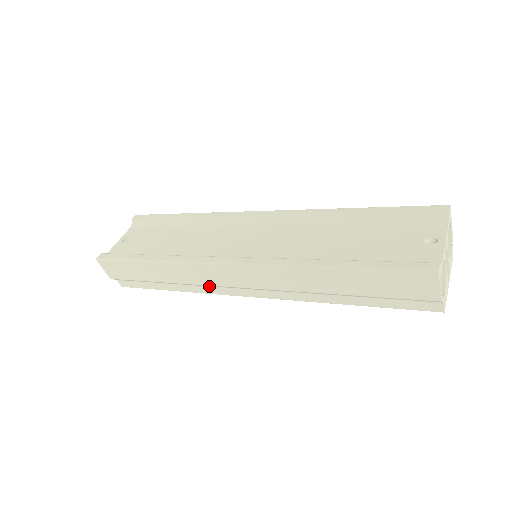
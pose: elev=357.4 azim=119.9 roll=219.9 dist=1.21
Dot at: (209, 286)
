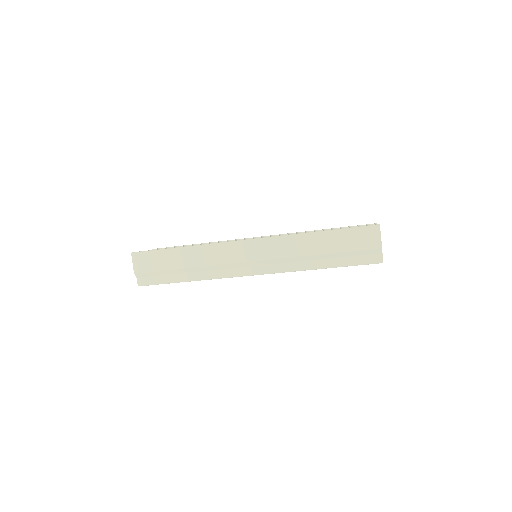
Dot at: (222, 269)
